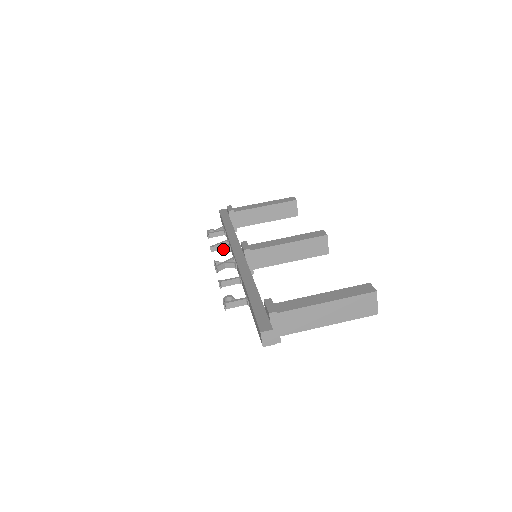
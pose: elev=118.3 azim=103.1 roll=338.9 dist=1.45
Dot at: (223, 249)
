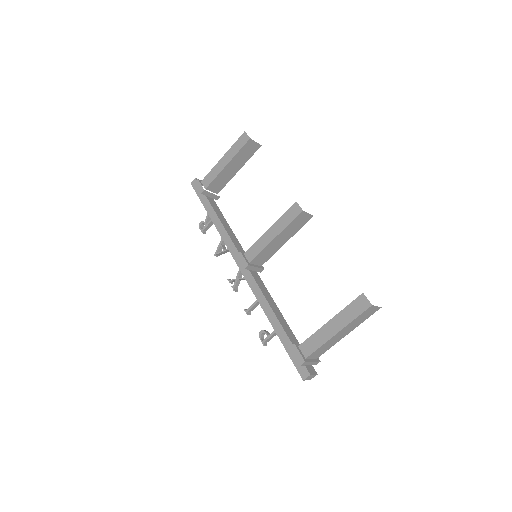
Dot at: (225, 252)
